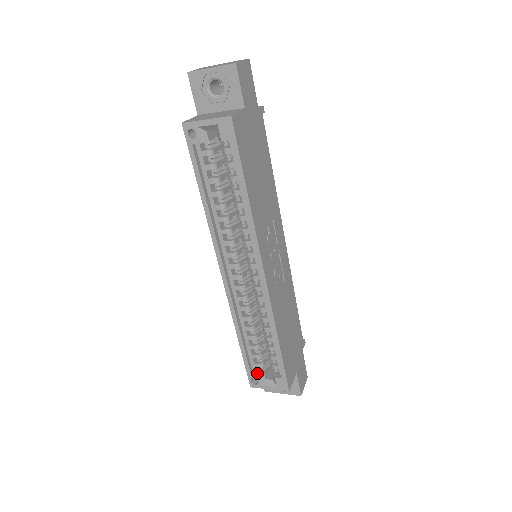
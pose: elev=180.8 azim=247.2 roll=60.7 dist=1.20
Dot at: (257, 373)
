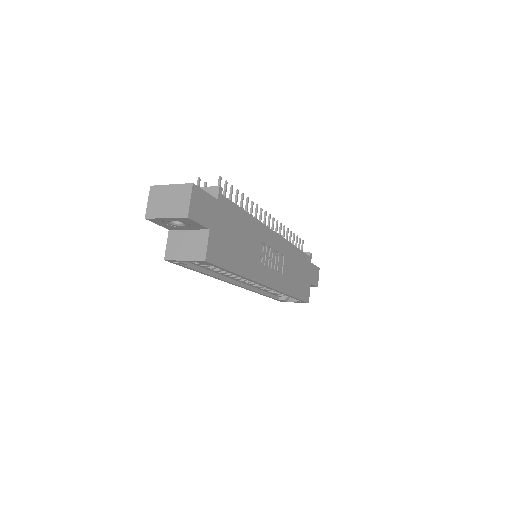
Dot at: (282, 298)
